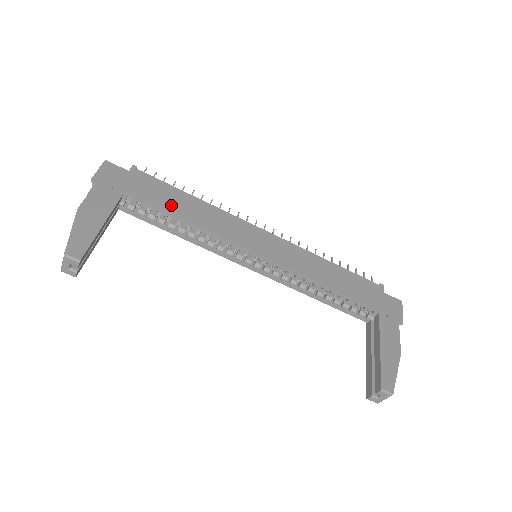
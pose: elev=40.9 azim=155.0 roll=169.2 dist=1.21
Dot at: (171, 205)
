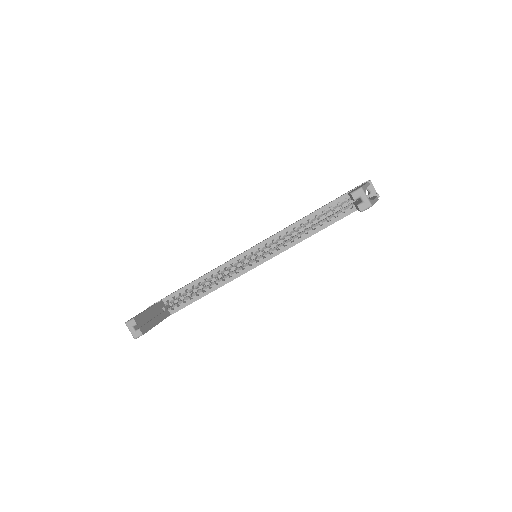
Dot at: occluded
